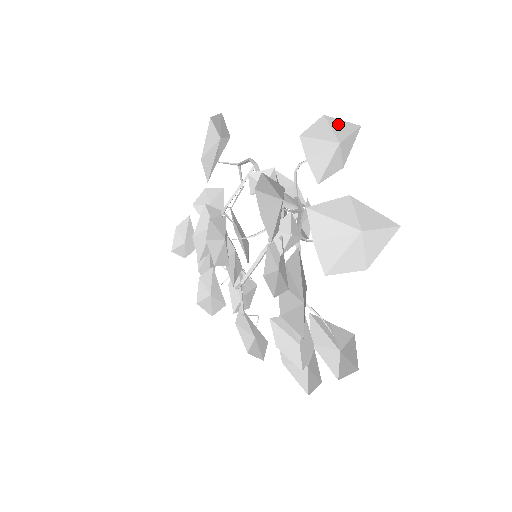
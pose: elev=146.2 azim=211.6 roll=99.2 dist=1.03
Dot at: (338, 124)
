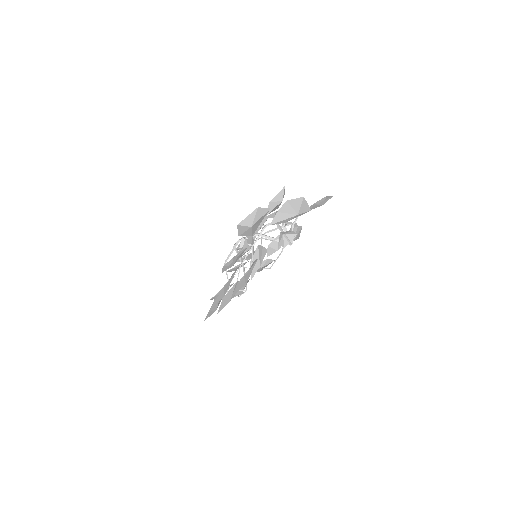
Dot at: occluded
